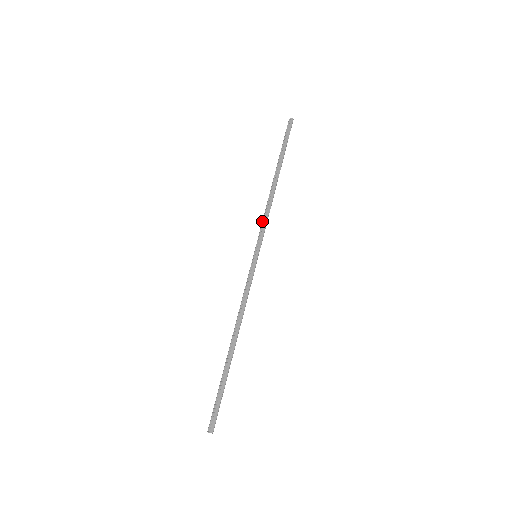
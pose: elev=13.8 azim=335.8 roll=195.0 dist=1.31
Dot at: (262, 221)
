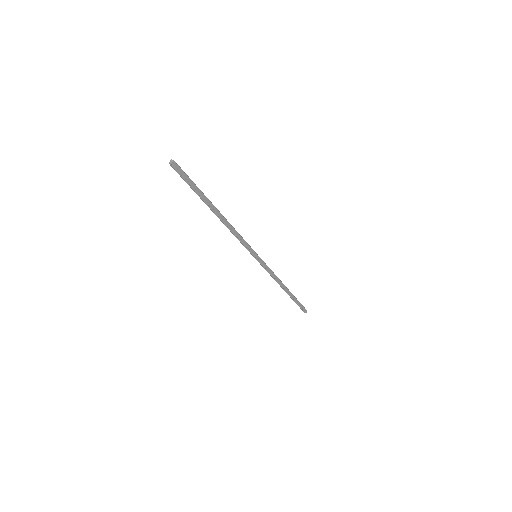
Dot at: occluded
